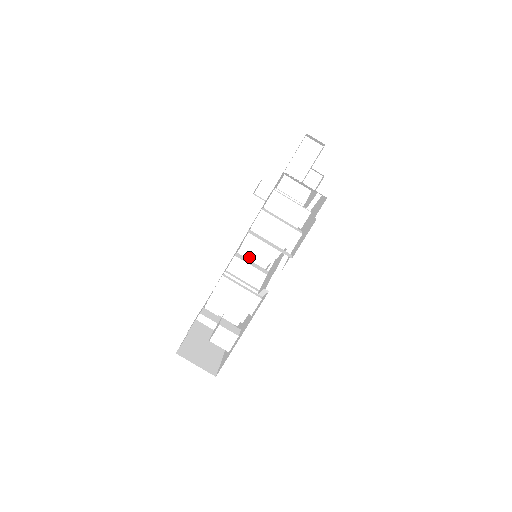
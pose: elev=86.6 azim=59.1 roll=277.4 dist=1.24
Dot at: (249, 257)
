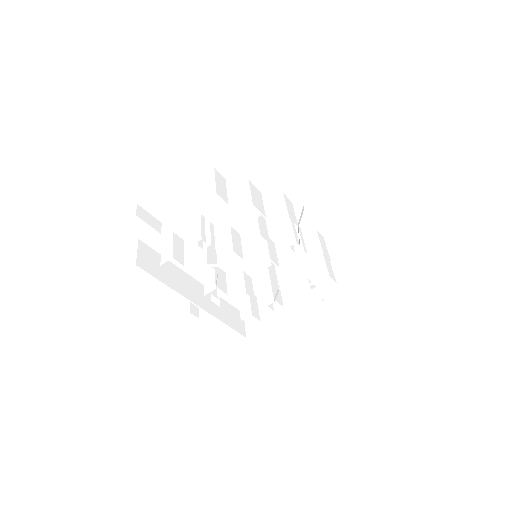
Dot at: (263, 269)
